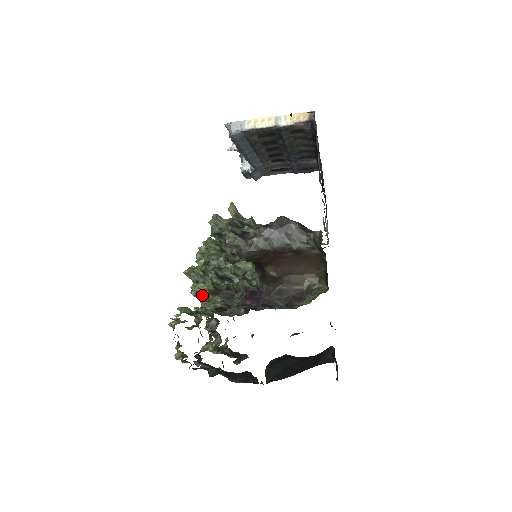
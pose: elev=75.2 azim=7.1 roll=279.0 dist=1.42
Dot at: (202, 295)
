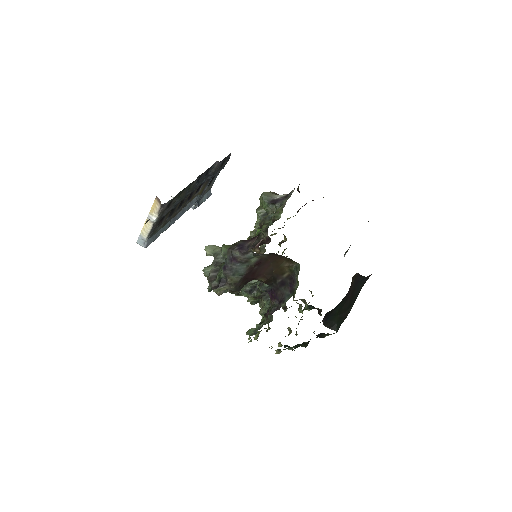
Dot at: (257, 301)
